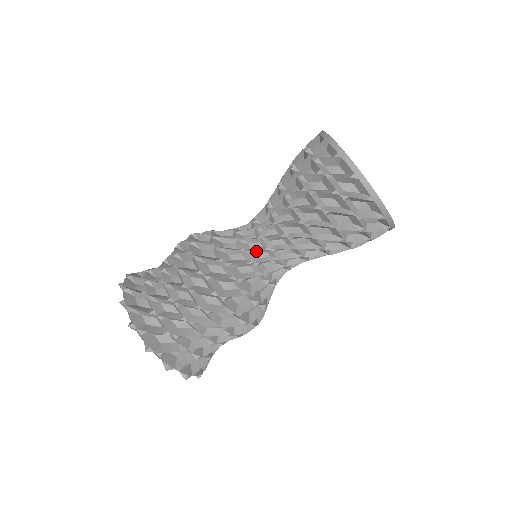
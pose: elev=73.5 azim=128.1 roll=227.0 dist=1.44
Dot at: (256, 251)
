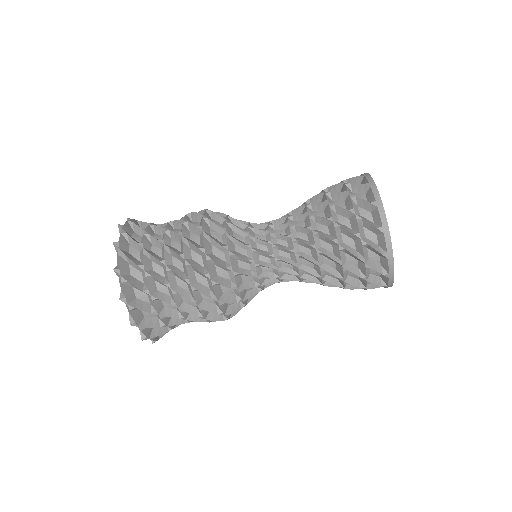
Dot at: (261, 253)
